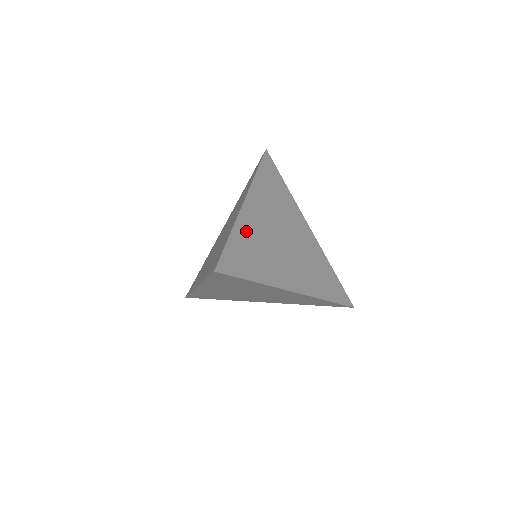
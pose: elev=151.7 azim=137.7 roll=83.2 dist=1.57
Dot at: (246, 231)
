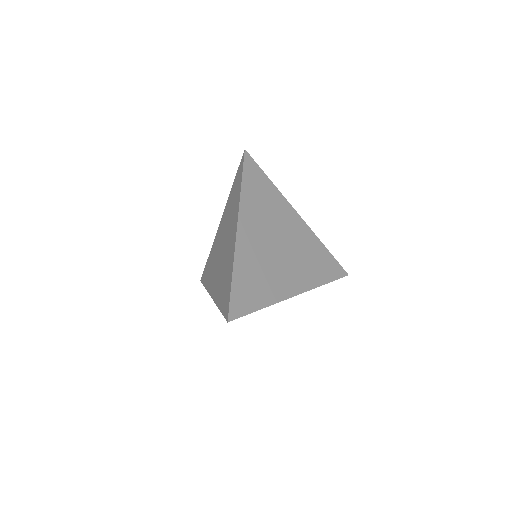
Dot at: (245, 262)
